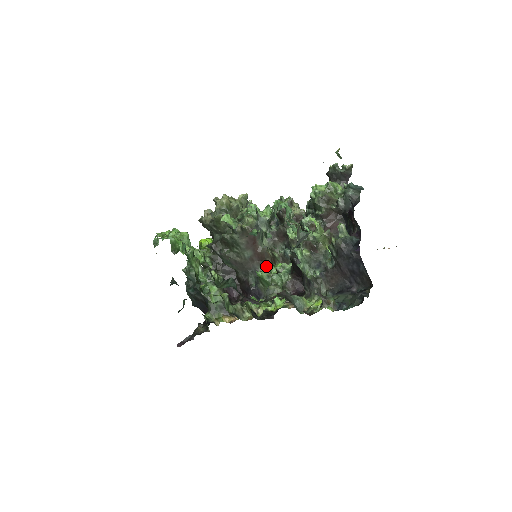
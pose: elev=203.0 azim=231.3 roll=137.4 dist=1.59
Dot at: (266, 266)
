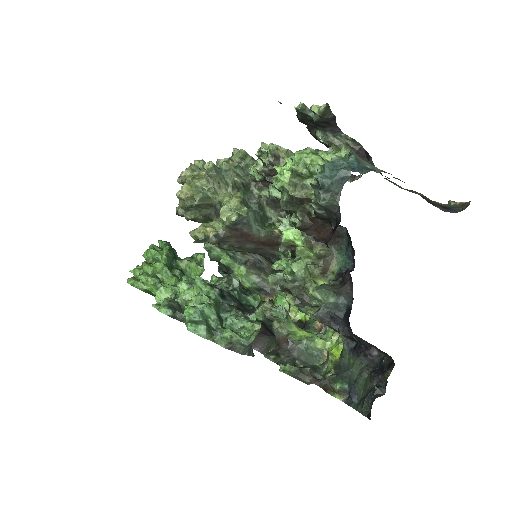
Dot at: occluded
